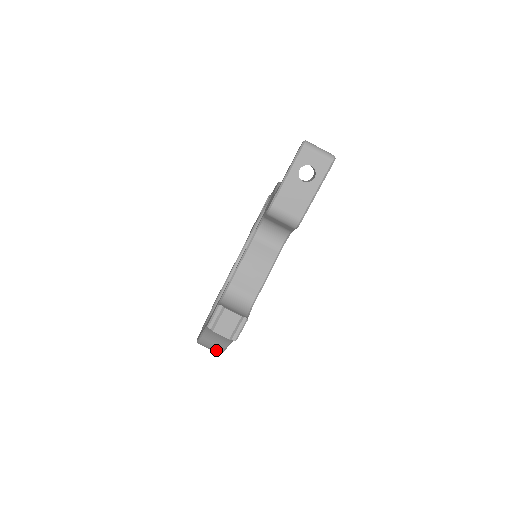
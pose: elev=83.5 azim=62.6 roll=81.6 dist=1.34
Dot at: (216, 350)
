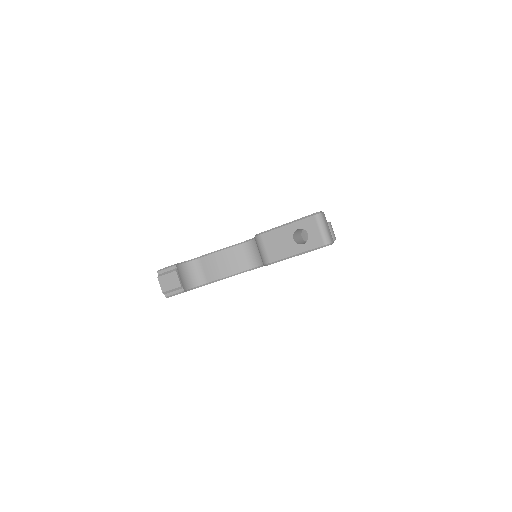
Dot at: occluded
